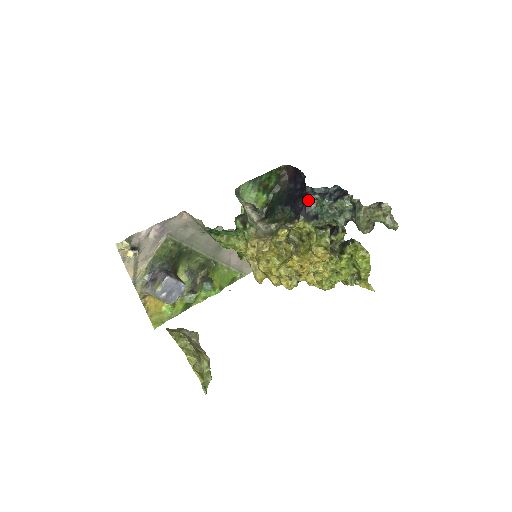
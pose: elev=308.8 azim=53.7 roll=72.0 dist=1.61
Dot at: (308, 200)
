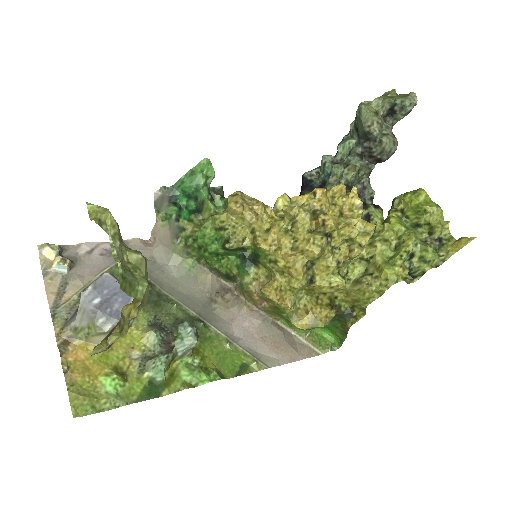
Dot at: (306, 178)
